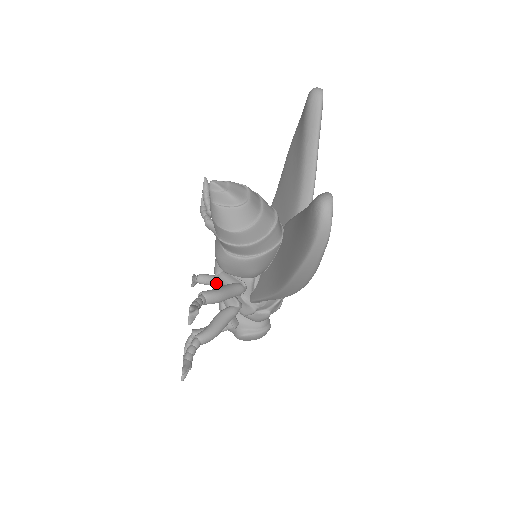
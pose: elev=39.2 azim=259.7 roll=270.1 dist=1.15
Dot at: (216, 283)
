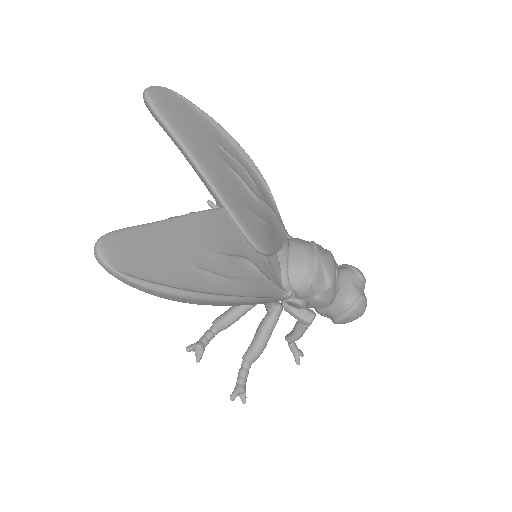
Dot at: occluded
